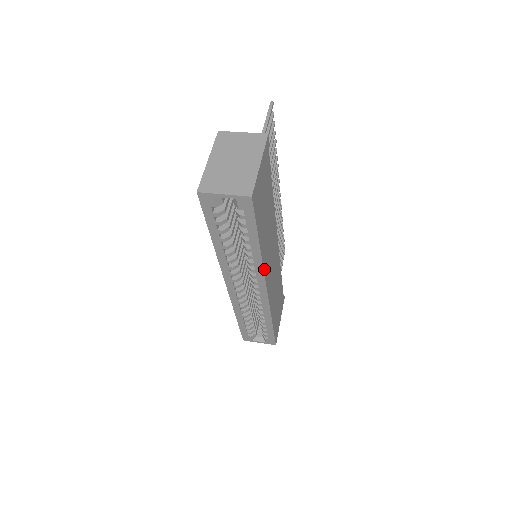
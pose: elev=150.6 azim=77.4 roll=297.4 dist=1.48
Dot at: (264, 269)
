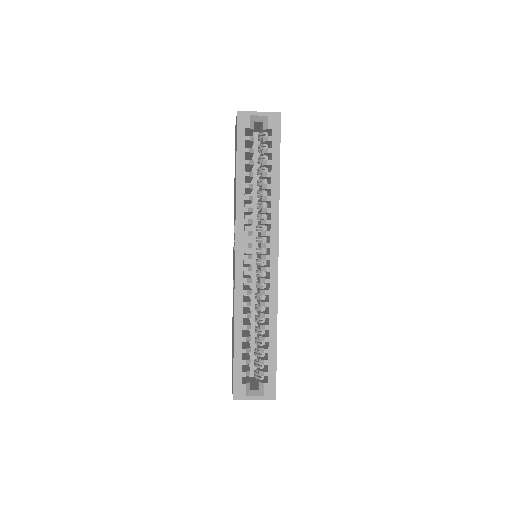
Dot at: (278, 220)
